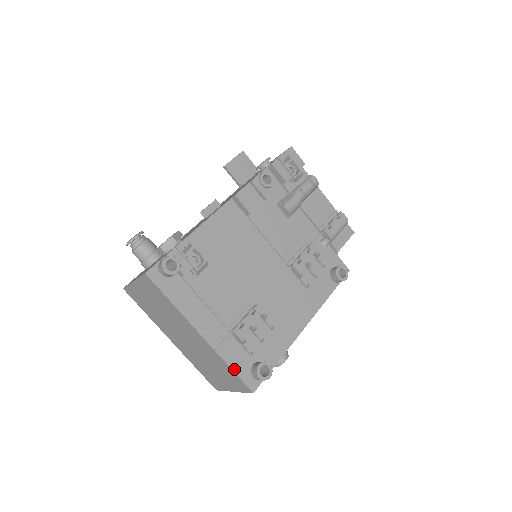
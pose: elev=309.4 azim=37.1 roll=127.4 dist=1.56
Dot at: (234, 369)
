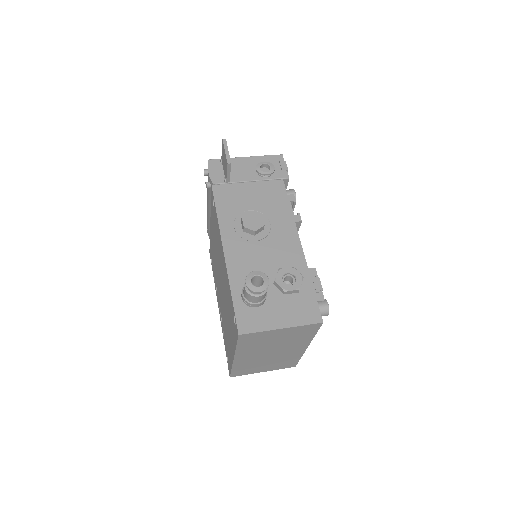
Dot at: (300, 358)
